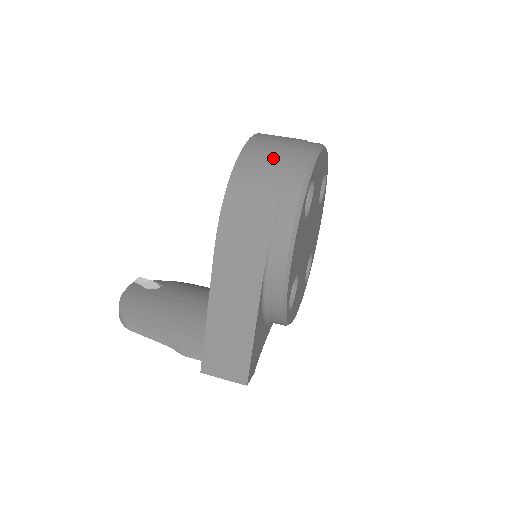
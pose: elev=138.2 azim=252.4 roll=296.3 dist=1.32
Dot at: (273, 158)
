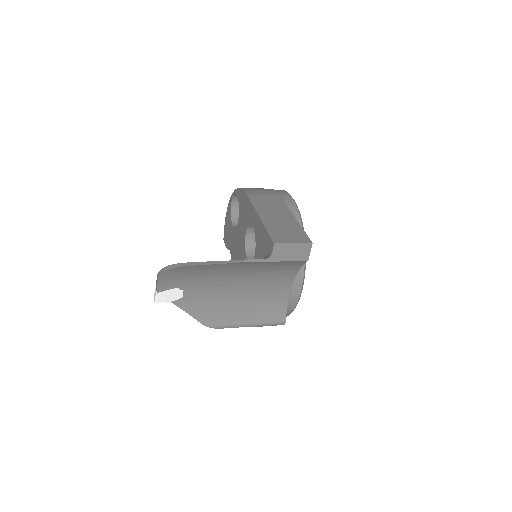
Dot at: occluded
